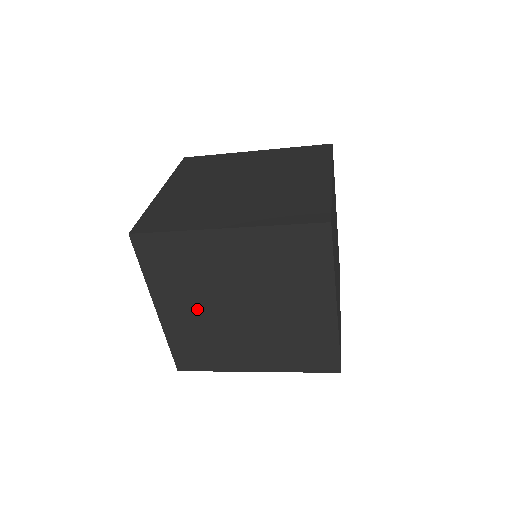
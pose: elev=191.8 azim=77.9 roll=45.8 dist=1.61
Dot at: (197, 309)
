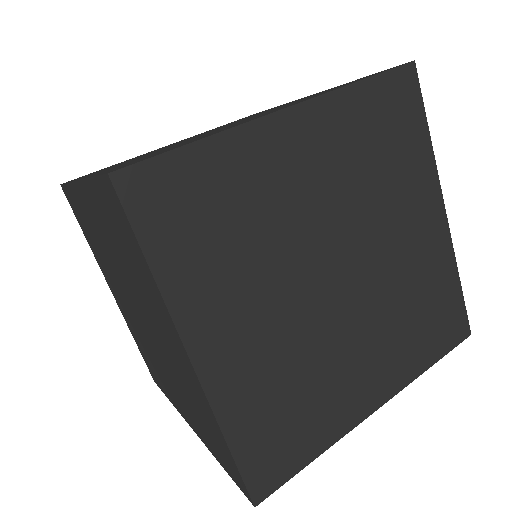
Dot at: (123, 301)
